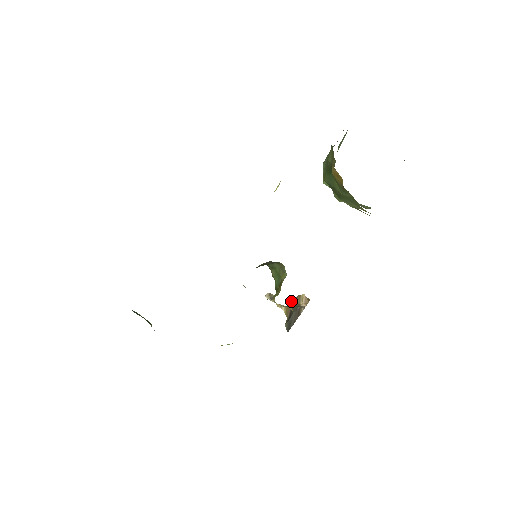
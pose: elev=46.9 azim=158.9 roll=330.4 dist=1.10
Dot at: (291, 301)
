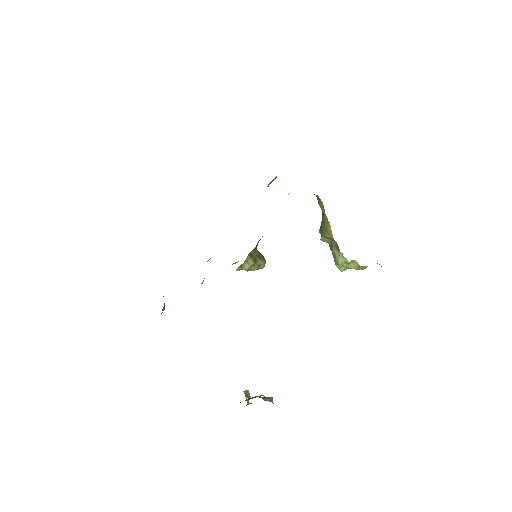
Dot at: occluded
